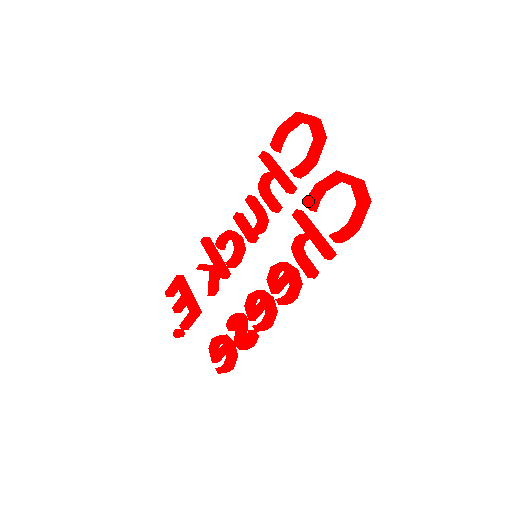
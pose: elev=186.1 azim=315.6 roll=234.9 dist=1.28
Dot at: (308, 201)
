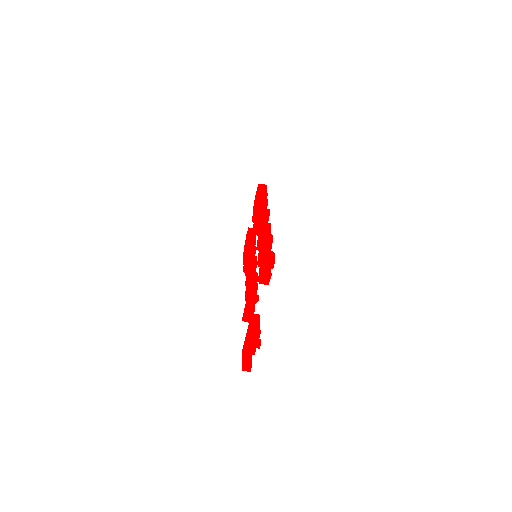
Dot at: (253, 221)
